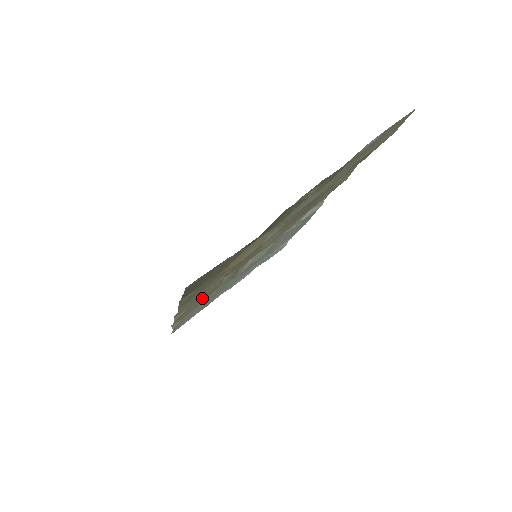
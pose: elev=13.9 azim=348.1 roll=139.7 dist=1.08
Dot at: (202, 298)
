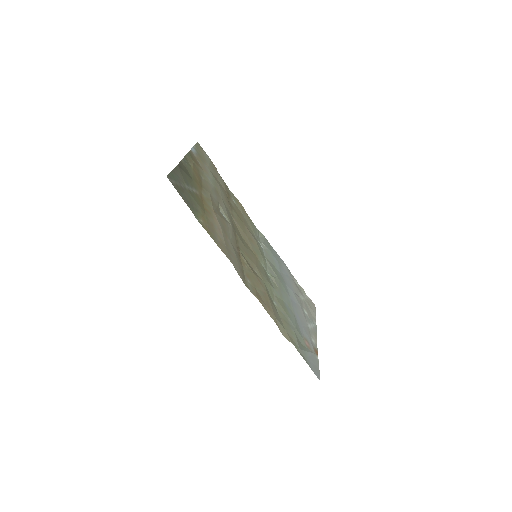
Dot at: (258, 286)
